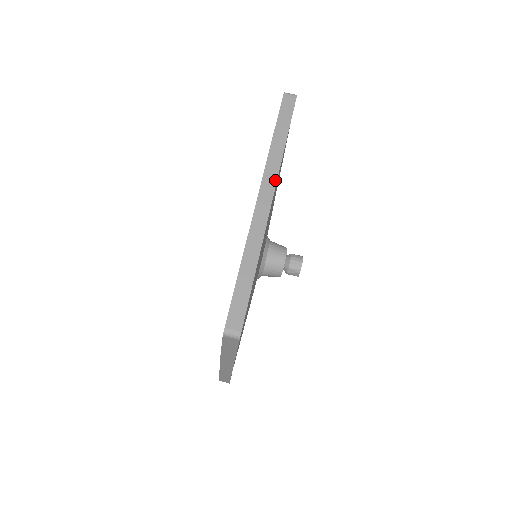
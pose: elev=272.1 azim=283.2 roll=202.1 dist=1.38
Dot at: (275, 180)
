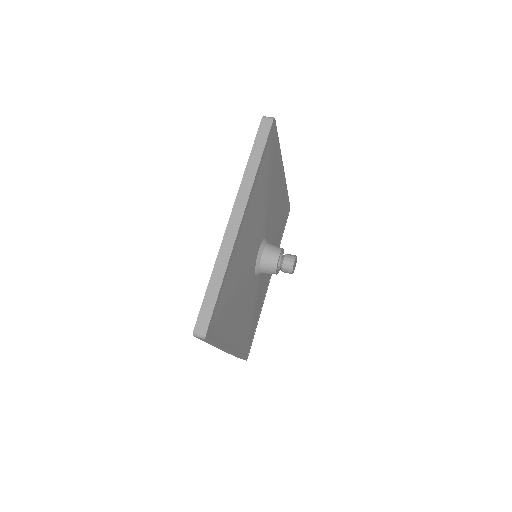
Dot at: (246, 202)
